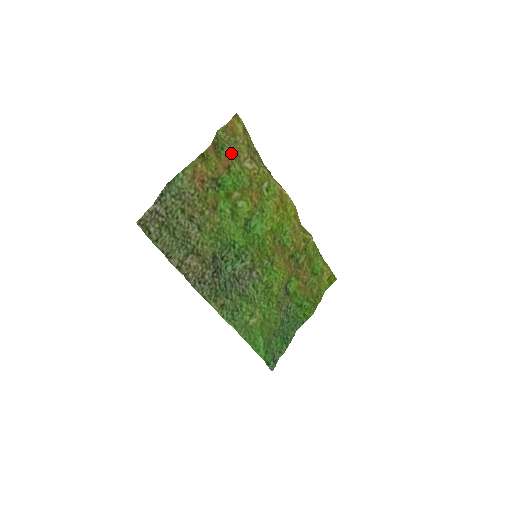
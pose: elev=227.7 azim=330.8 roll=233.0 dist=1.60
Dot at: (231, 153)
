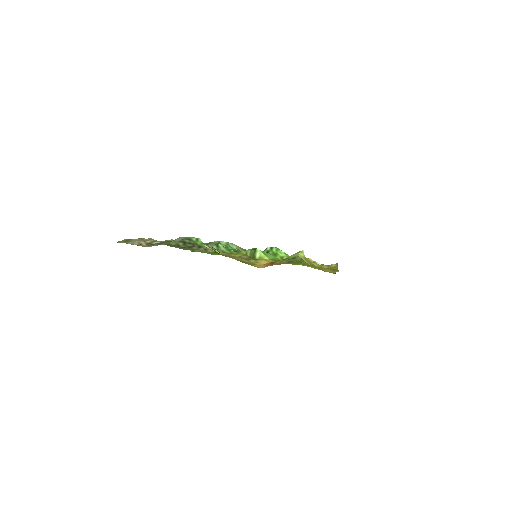
Dot at: (295, 262)
